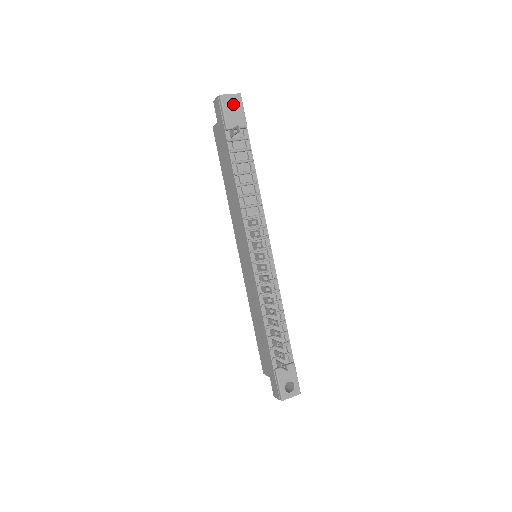
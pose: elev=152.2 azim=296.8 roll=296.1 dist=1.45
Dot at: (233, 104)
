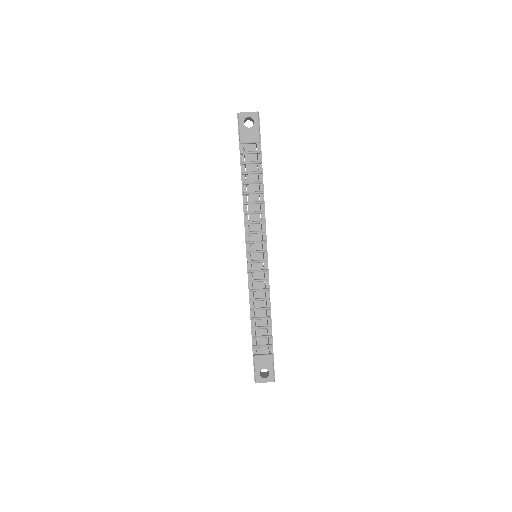
Dot at: (252, 120)
